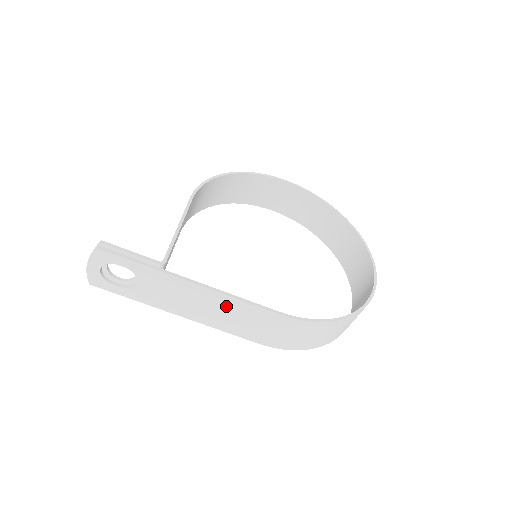
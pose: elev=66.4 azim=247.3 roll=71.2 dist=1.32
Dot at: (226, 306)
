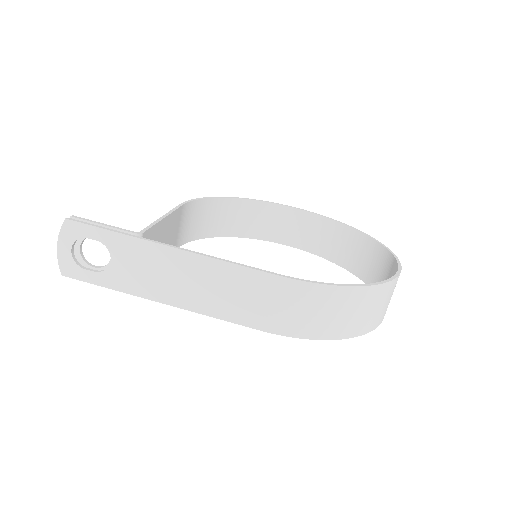
Dot at: (213, 275)
